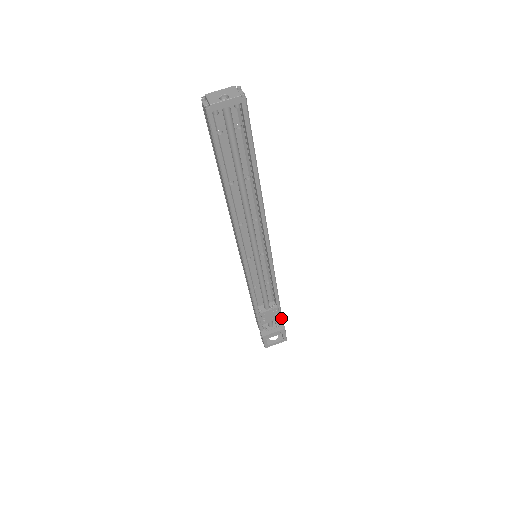
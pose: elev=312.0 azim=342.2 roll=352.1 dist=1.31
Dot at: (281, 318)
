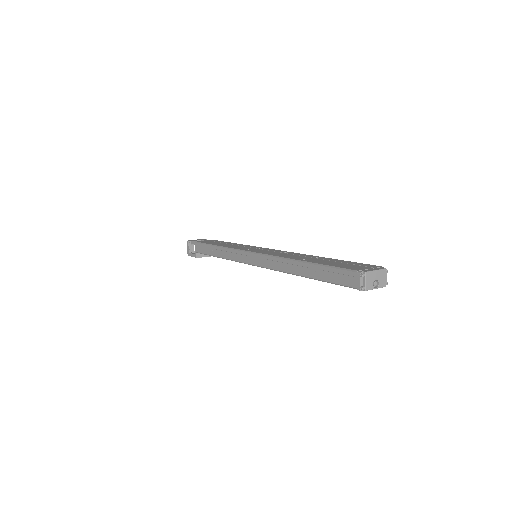
Dot at: occluded
